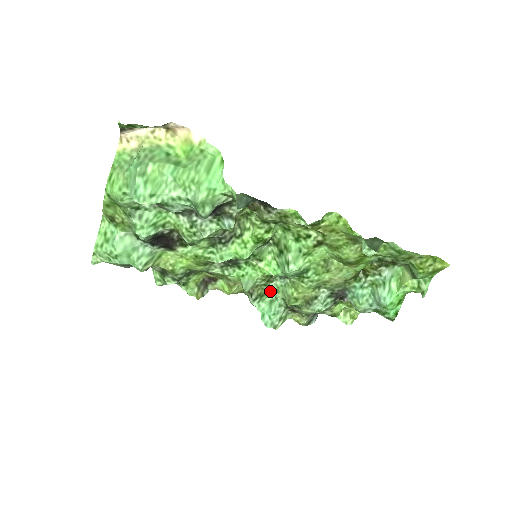
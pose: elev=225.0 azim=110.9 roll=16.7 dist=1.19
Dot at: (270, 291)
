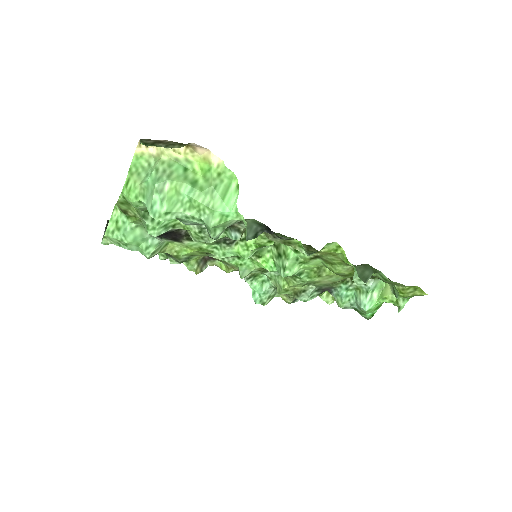
Dot at: occluded
